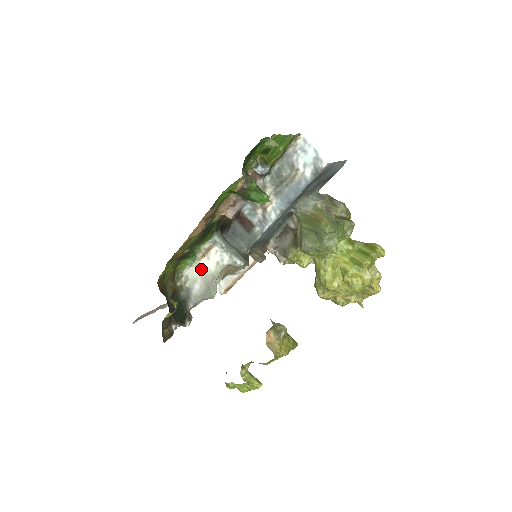
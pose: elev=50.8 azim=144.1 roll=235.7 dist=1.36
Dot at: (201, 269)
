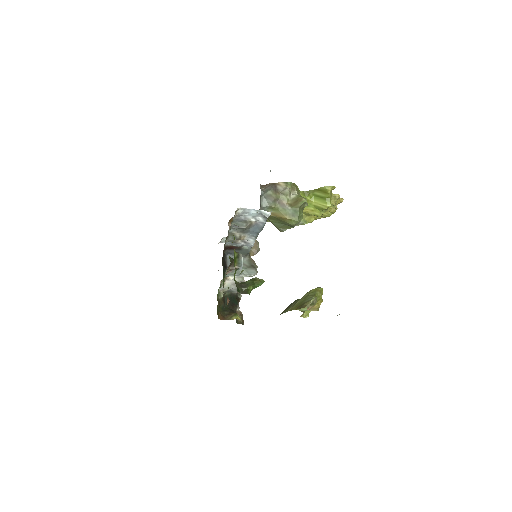
Dot at: (228, 282)
